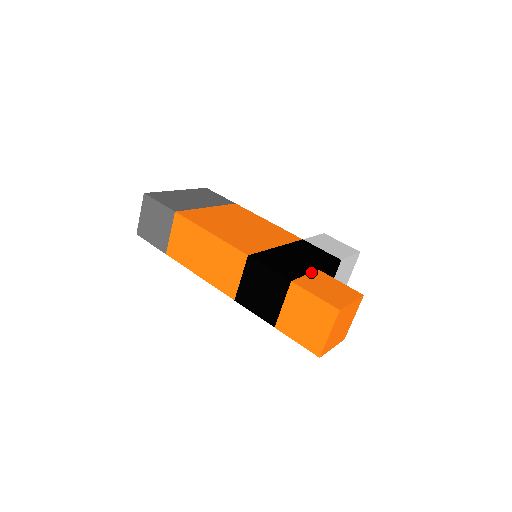
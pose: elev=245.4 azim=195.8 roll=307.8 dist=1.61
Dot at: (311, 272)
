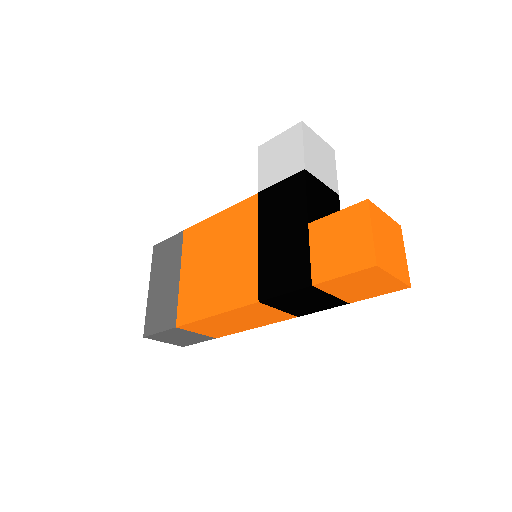
Dot at: (308, 240)
